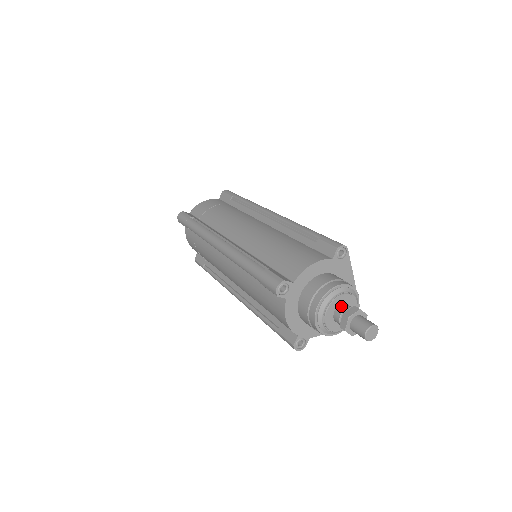
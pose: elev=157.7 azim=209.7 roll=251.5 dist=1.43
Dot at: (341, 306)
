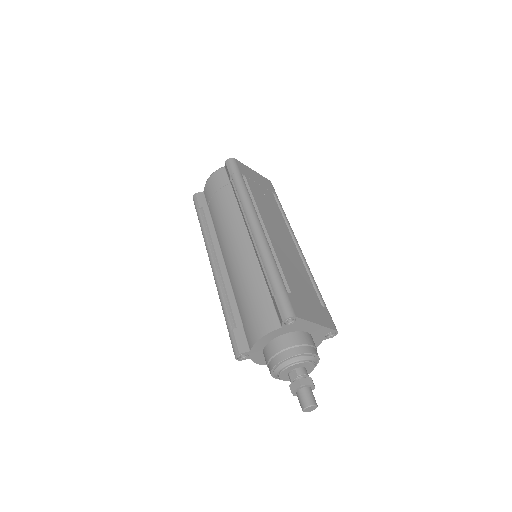
Dot at: (292, 372)
